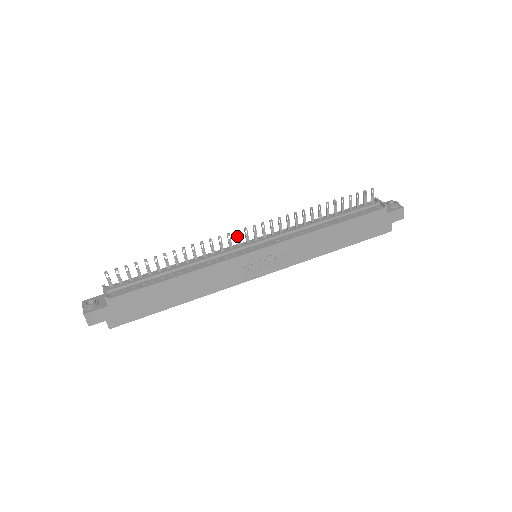
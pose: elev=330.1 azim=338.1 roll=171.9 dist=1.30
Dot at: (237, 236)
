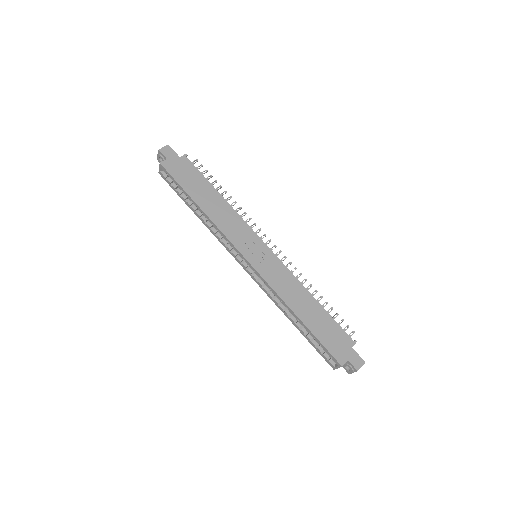
Dot at: occluded
